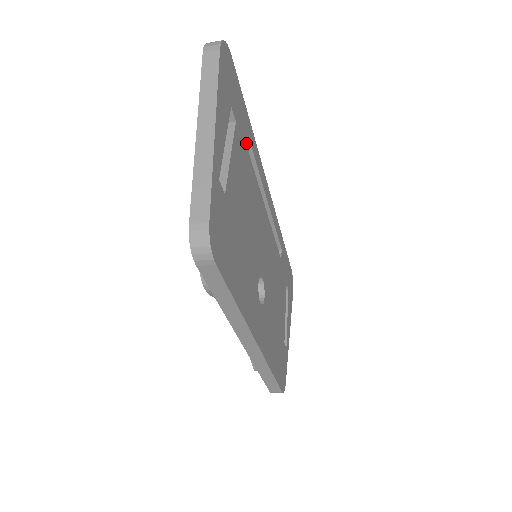
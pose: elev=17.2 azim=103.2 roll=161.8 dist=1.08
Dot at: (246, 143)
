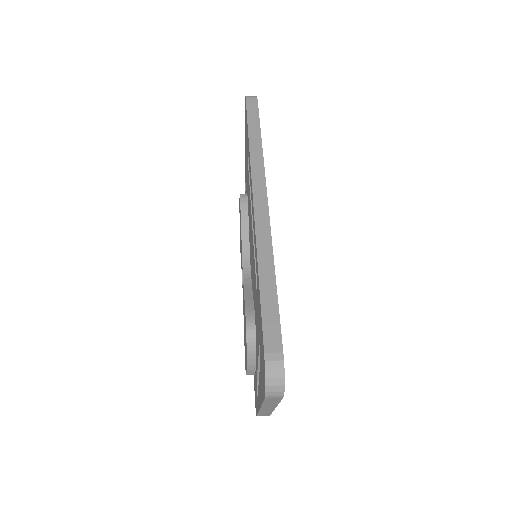
Dot at: occluded
